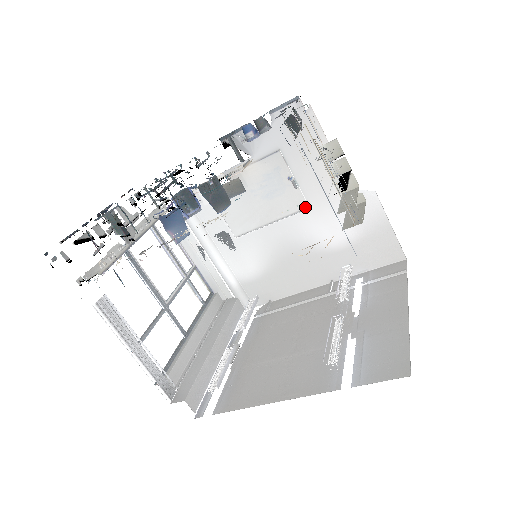
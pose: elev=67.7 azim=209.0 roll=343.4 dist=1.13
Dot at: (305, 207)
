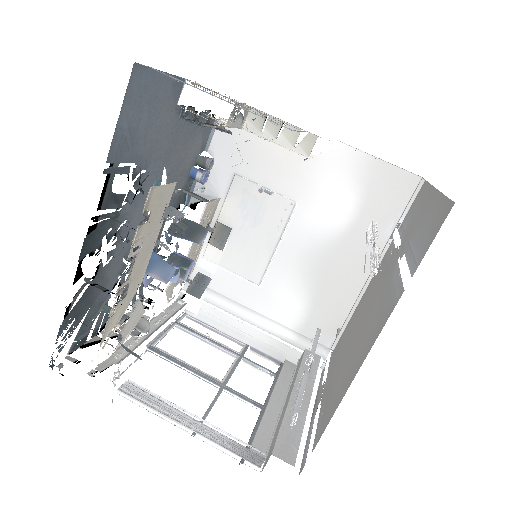
Dot at: (293, 205)
